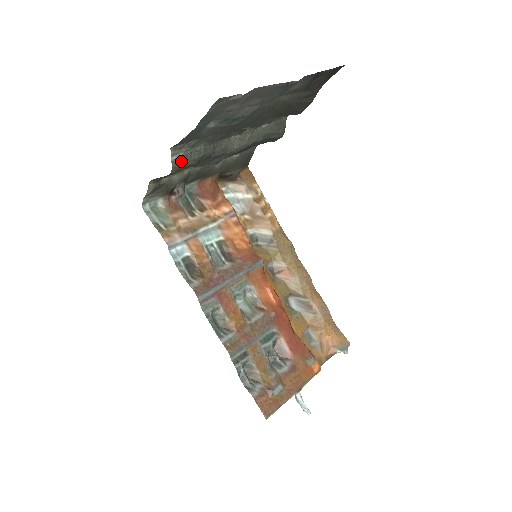
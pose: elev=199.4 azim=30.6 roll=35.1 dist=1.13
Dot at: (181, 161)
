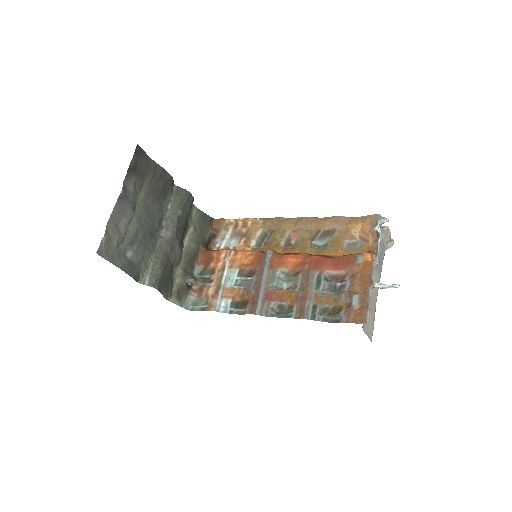
Dot at: (153, 279)
